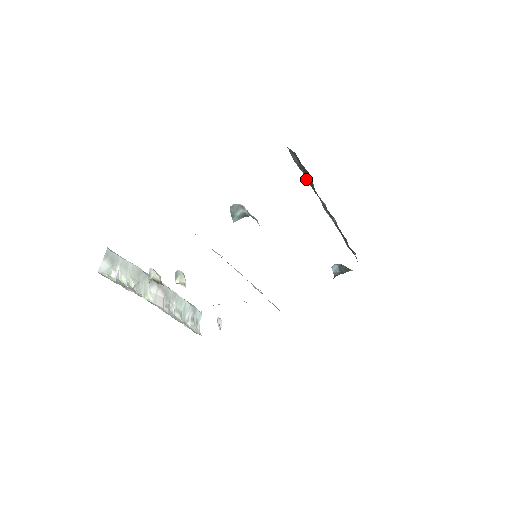
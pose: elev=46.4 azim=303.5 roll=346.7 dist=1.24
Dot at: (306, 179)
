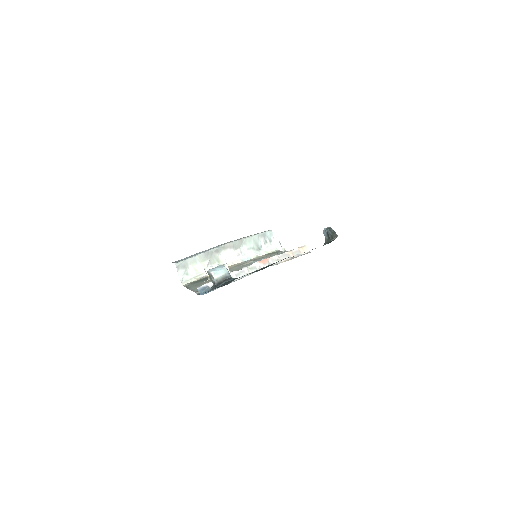
Dot at: occluded
